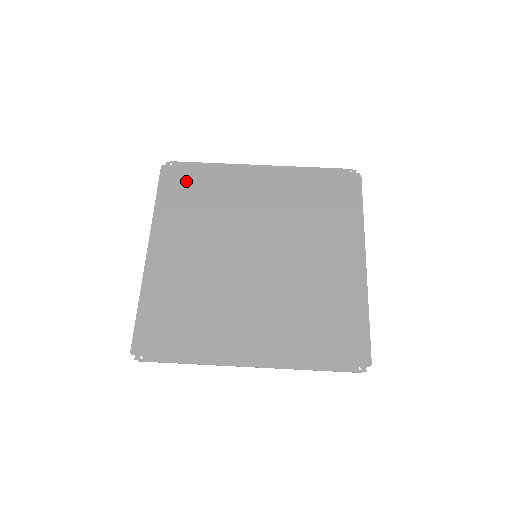
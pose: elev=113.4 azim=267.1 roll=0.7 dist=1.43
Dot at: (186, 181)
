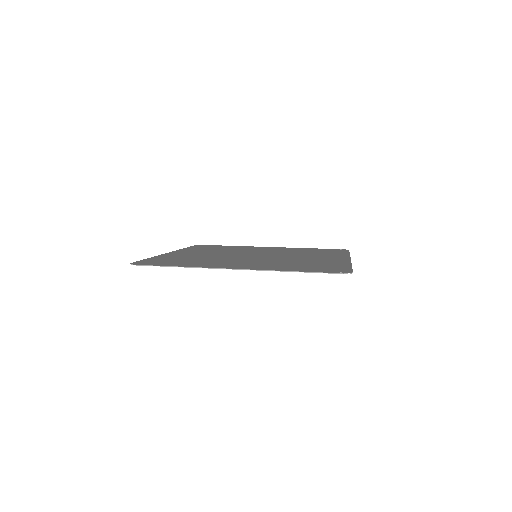
Dot at: occluded
